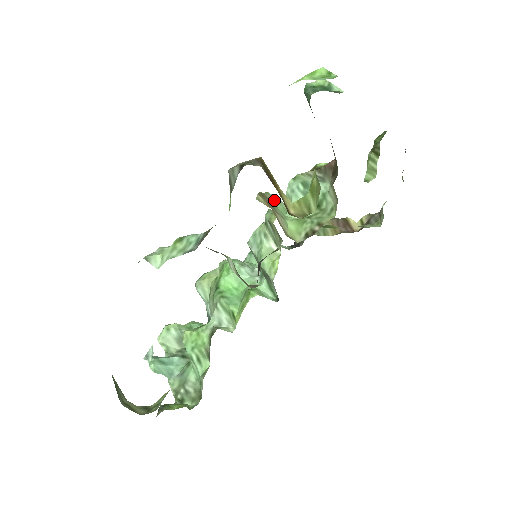
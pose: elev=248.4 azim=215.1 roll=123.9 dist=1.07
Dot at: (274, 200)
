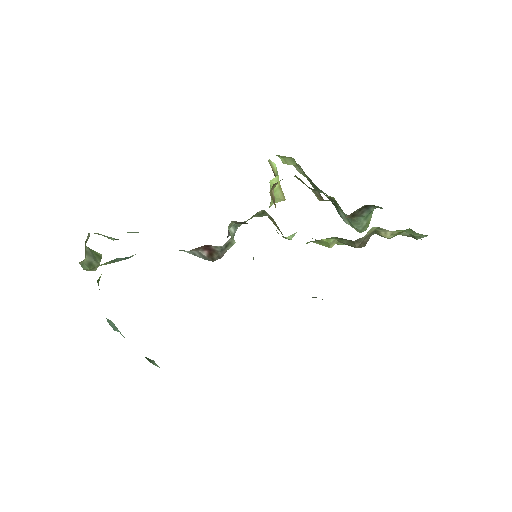
Dot at: occluded
